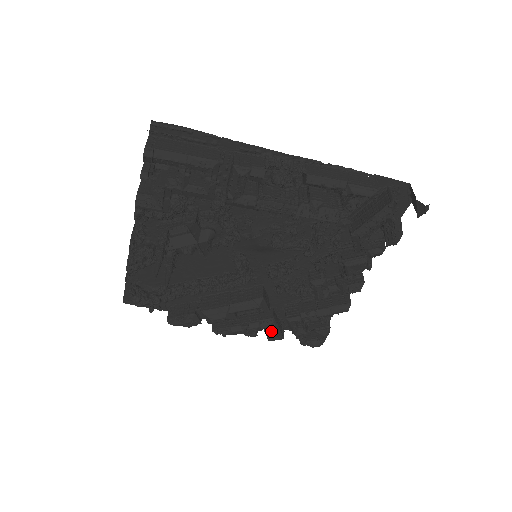
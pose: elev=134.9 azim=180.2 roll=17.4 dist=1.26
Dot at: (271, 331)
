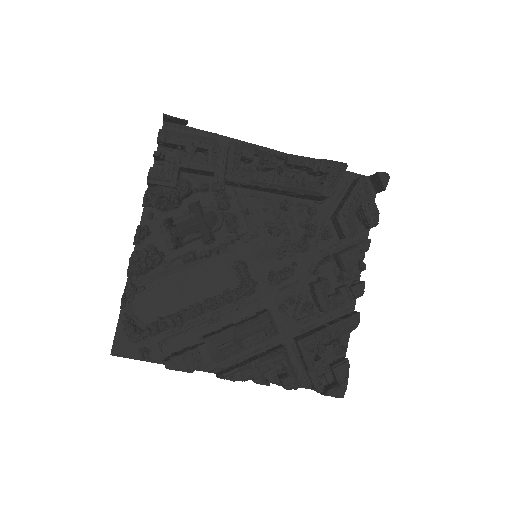
Dot at: (285, 375)
